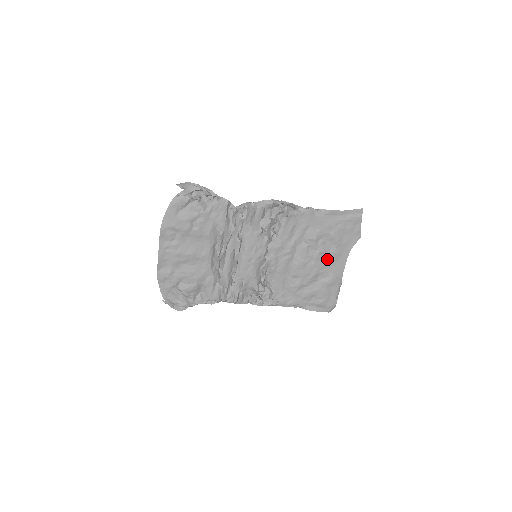
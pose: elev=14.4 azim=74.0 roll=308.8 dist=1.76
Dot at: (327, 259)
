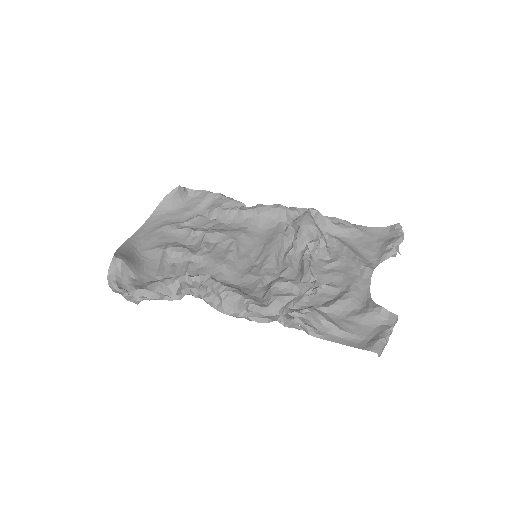
Dot at: (355, 283)
